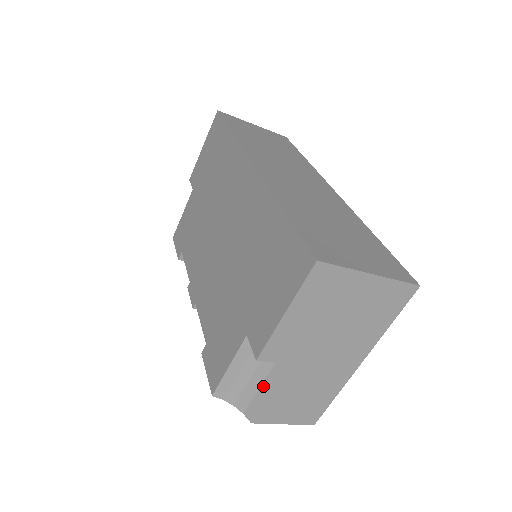
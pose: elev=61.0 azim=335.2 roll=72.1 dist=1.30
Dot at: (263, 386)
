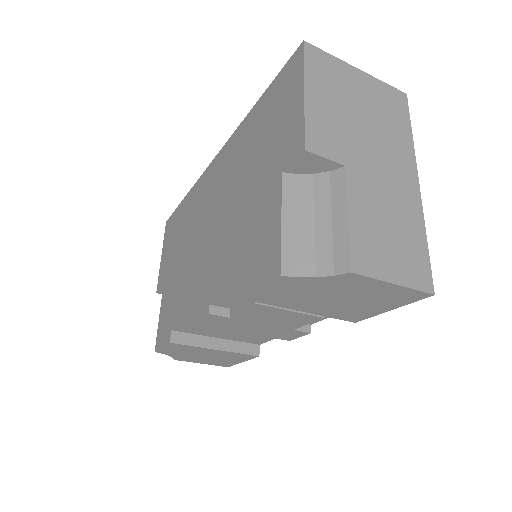
Dot at: (334, 218)
